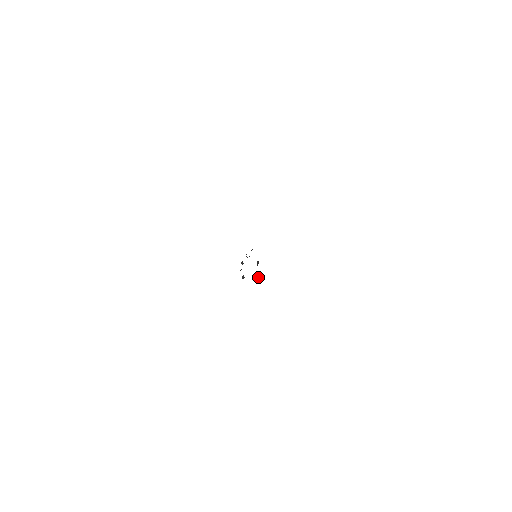
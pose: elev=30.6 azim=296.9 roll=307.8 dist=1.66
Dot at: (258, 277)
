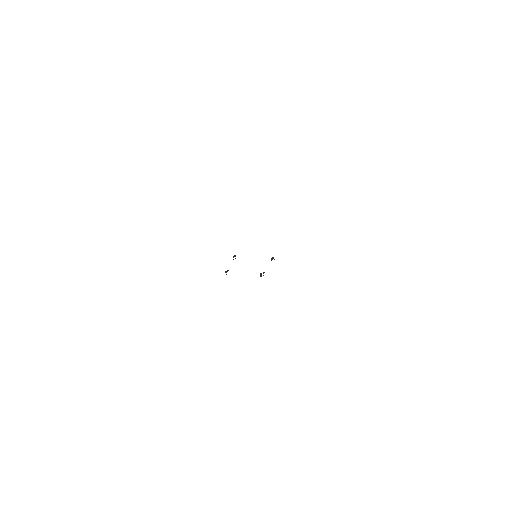
Dot at: (261, 275)
